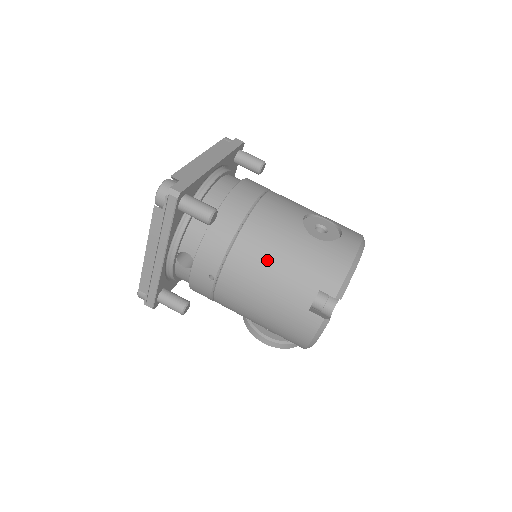
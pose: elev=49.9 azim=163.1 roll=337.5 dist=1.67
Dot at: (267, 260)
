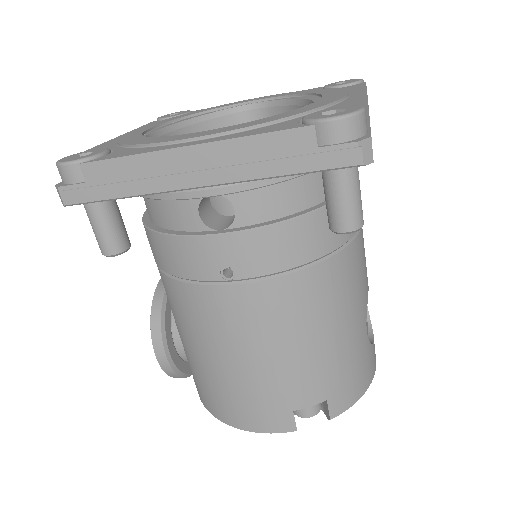
Dot at: (319, 322)
